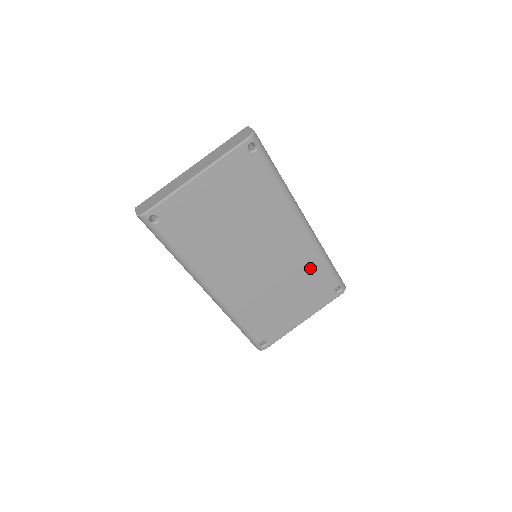
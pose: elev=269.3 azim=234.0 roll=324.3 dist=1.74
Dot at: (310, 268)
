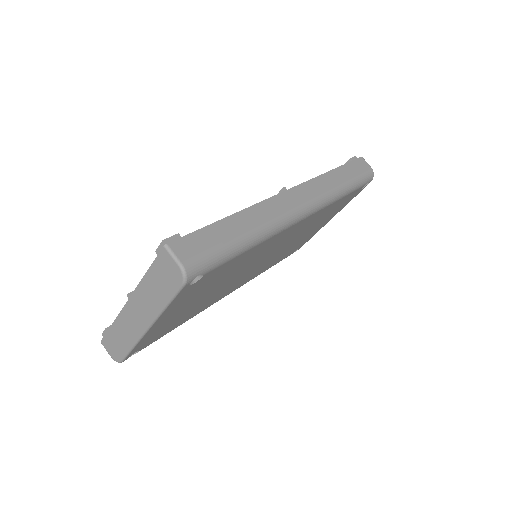
Dot at: (325, 212)
